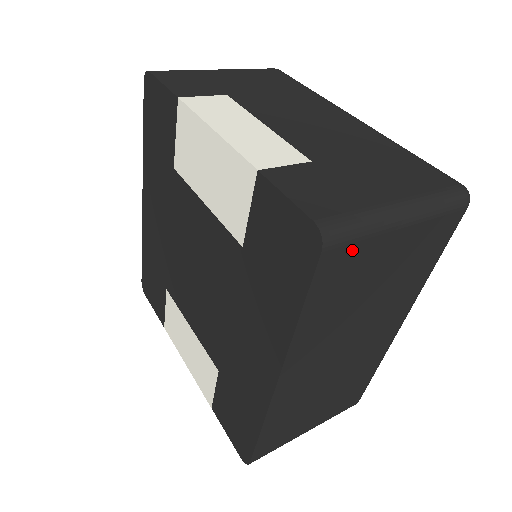
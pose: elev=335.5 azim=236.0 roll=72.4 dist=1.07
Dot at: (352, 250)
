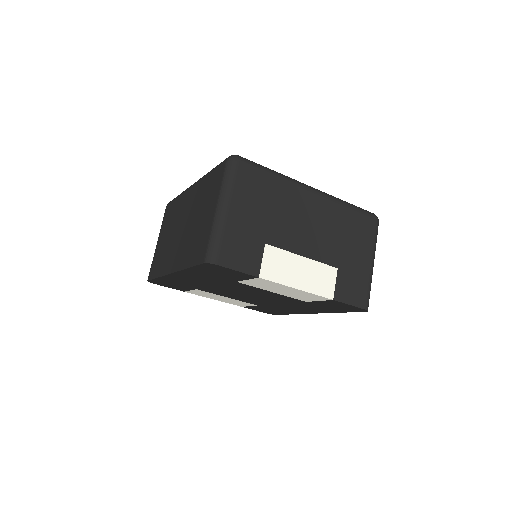
Dot at: occluded
